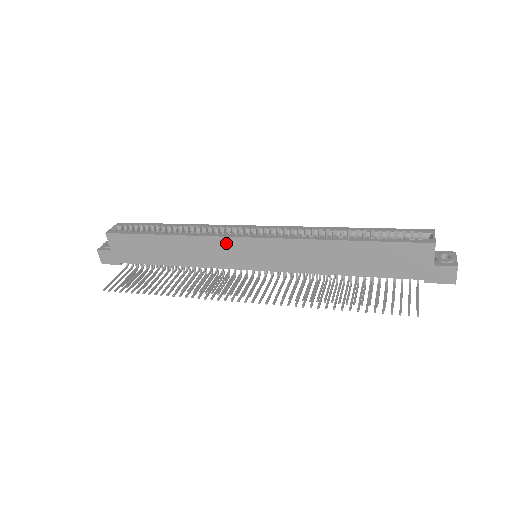
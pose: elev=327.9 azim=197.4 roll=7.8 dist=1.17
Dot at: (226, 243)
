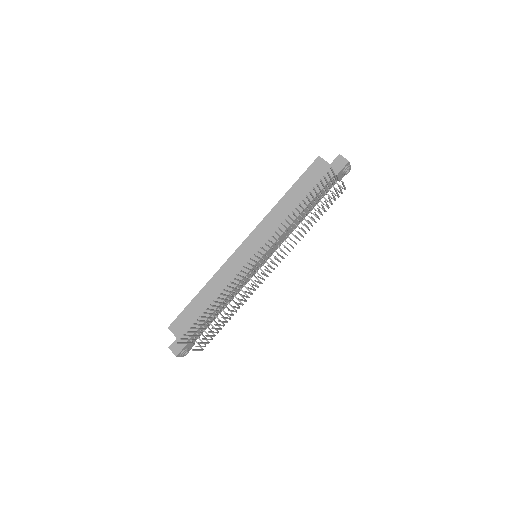
Dot at: (233, 260)
